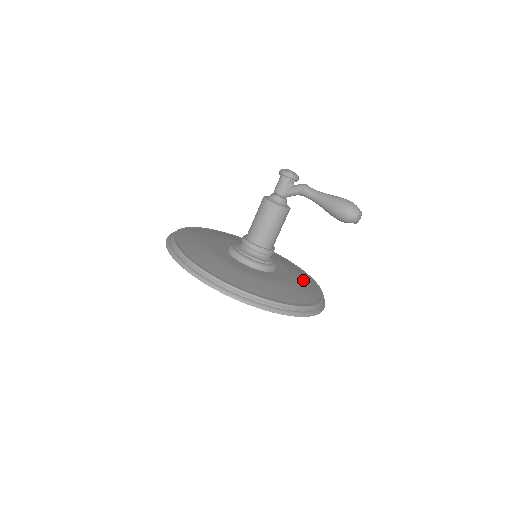
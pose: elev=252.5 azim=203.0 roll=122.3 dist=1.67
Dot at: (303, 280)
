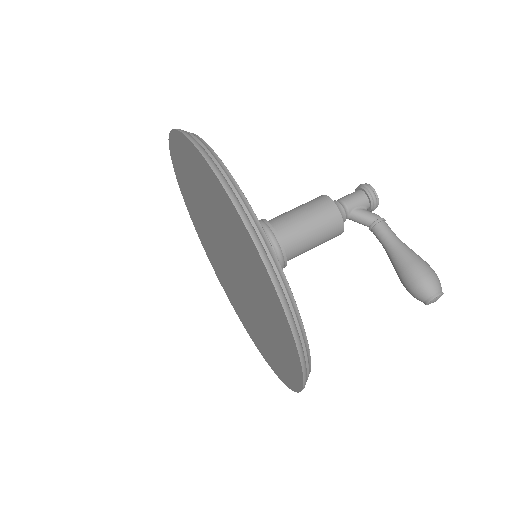
Dot at: occluded
